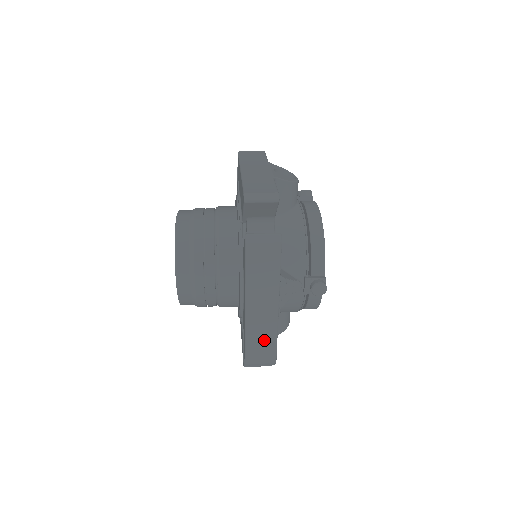
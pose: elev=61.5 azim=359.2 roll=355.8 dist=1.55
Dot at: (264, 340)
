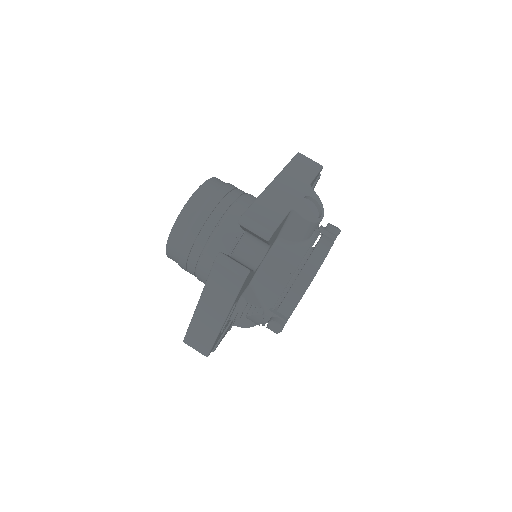
Dot at: (203, 336)
